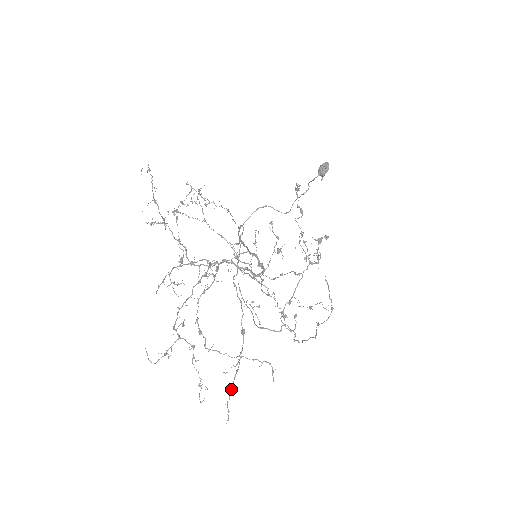
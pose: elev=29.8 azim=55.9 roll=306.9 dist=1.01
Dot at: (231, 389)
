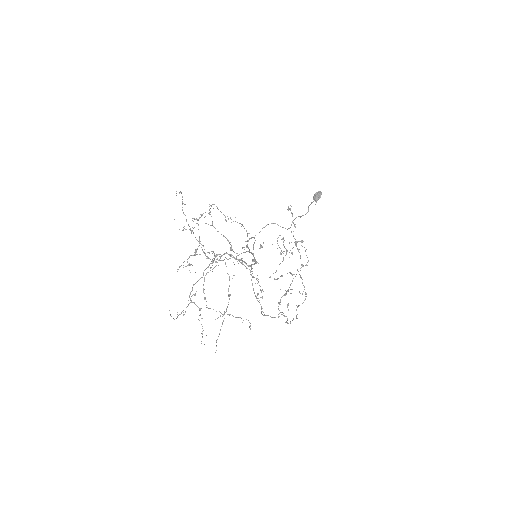
Dot at: (219, 333)
